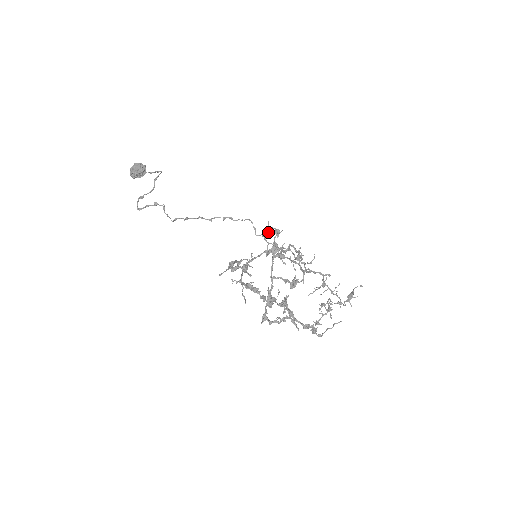
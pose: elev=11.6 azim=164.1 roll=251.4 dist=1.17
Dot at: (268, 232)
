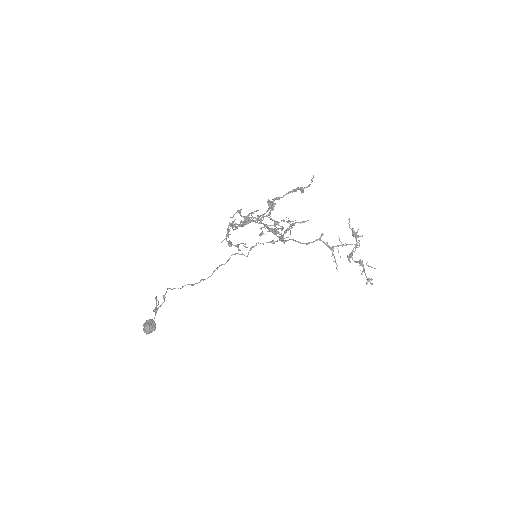
Dot at: occluded
